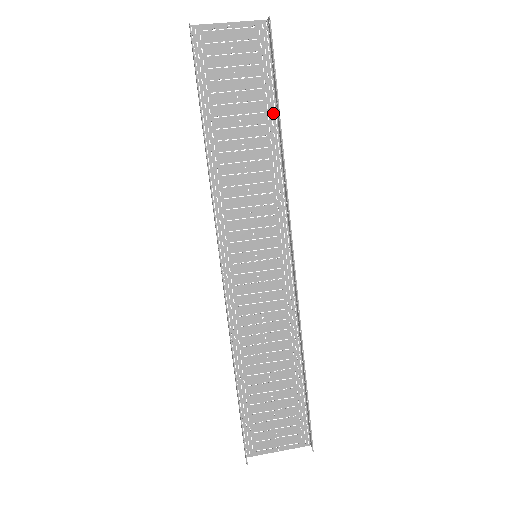
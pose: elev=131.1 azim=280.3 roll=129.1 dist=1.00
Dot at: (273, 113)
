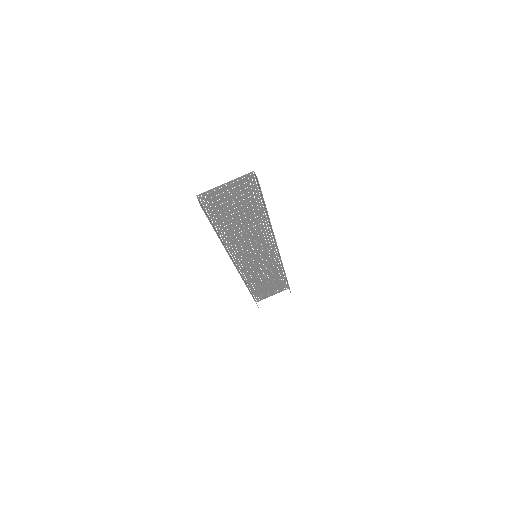
Dot at: (262, 207)
